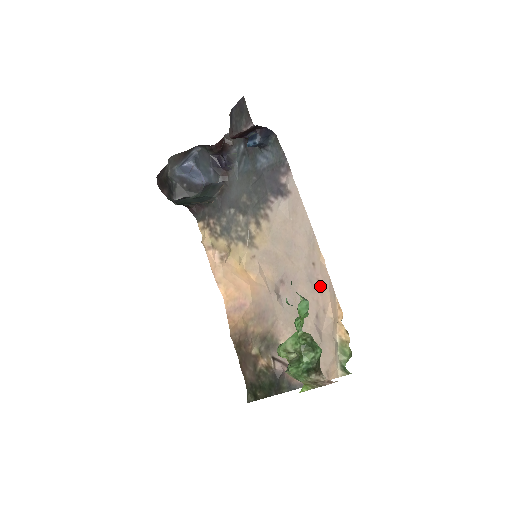
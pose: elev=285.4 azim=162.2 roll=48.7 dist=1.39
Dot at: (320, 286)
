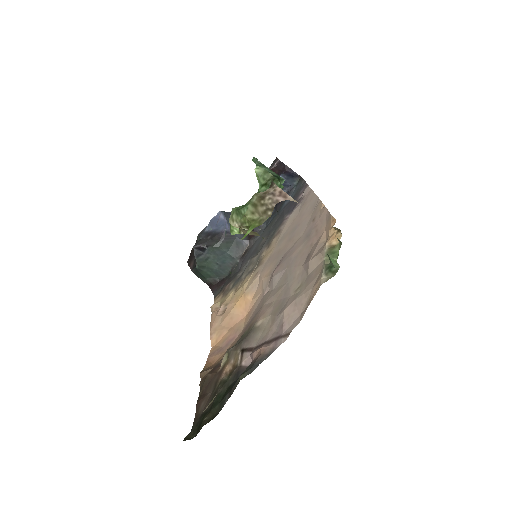
Dot at: (317, 229)
